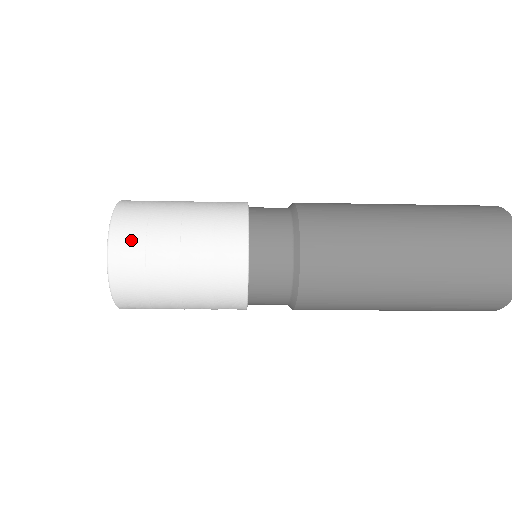
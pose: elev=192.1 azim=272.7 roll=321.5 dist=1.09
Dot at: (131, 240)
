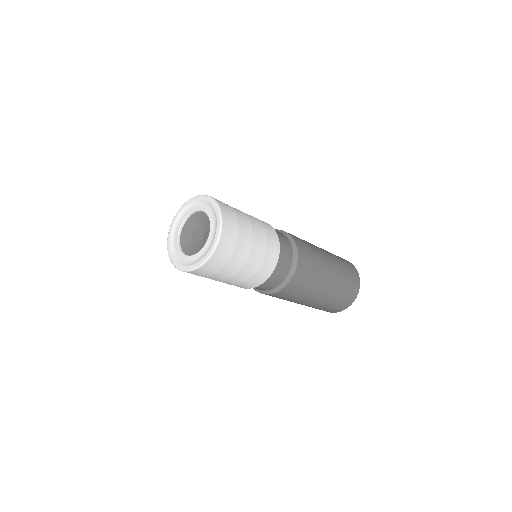
Dot at: (232, 224)
